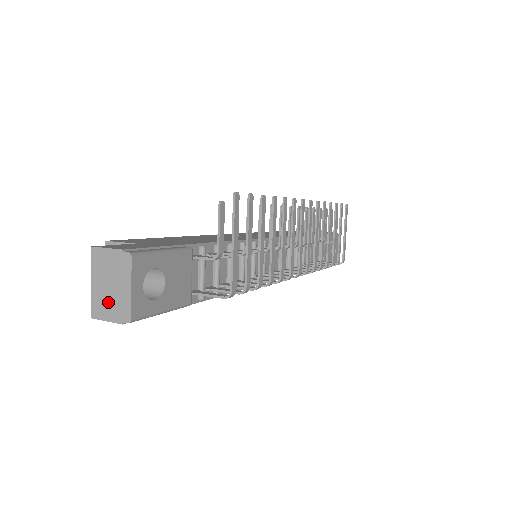
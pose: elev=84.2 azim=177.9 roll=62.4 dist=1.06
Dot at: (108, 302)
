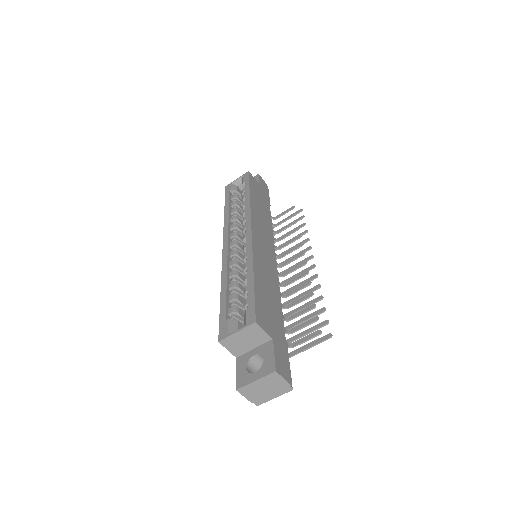
Dot at: (255, 393)
